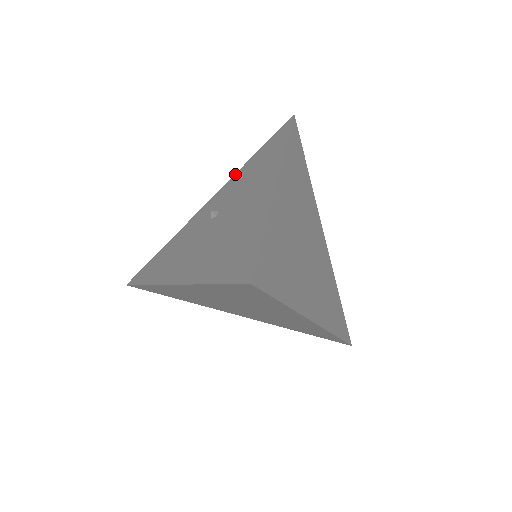
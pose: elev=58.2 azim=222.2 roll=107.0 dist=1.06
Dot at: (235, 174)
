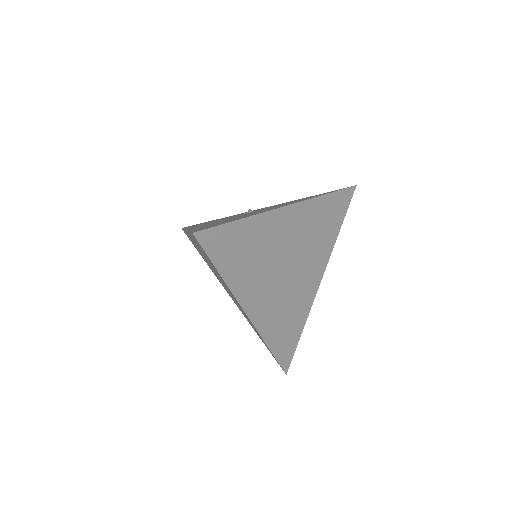
Dot at: occluded
